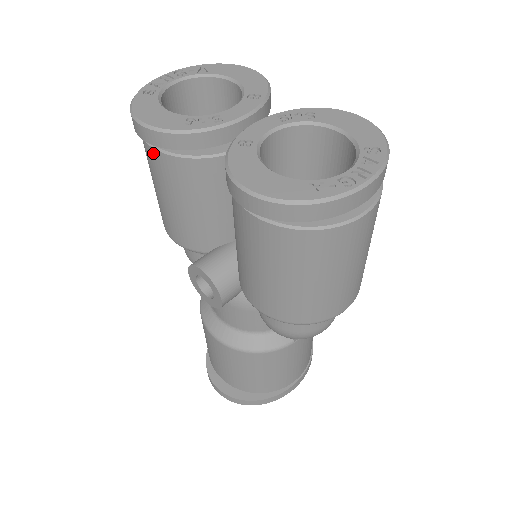
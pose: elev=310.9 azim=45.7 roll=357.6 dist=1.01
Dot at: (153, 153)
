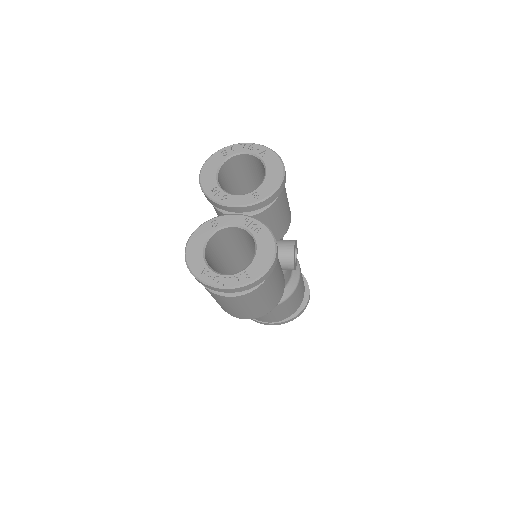
Dot at: occluded
